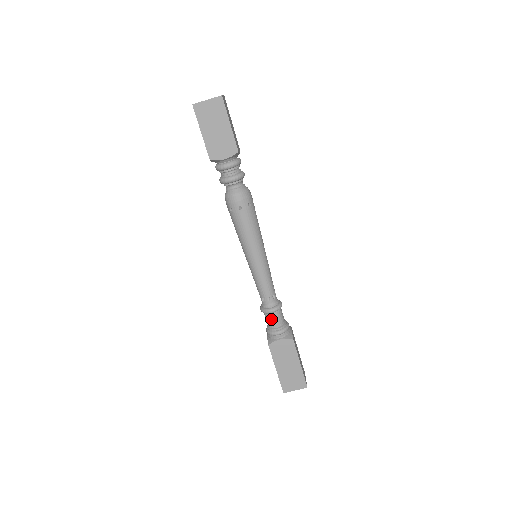
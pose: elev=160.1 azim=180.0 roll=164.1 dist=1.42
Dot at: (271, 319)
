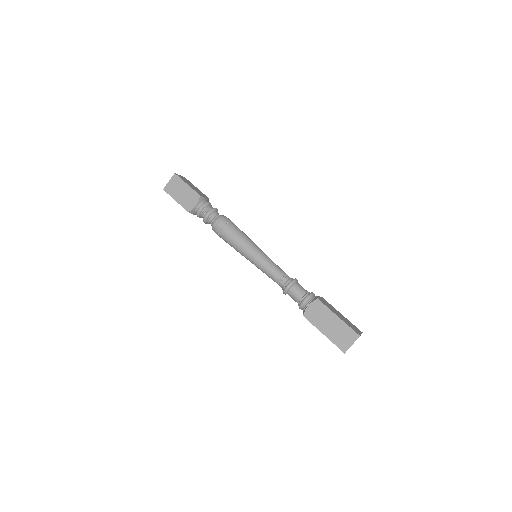
Dot at: (293, 294)
